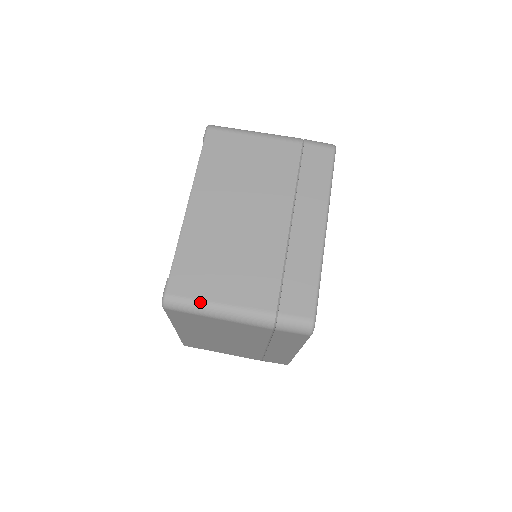
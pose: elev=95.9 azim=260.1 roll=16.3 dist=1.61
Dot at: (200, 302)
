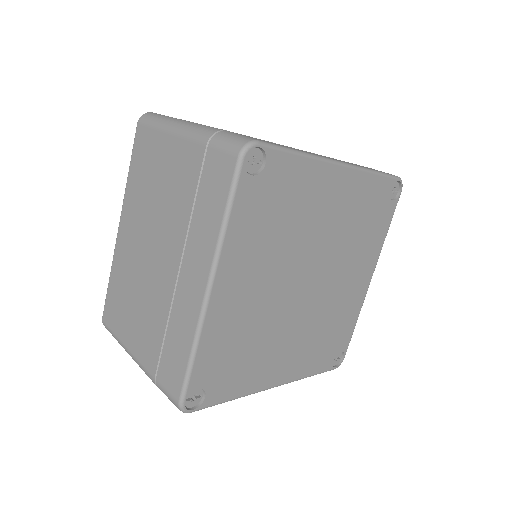
Dot at: (170, 117)
